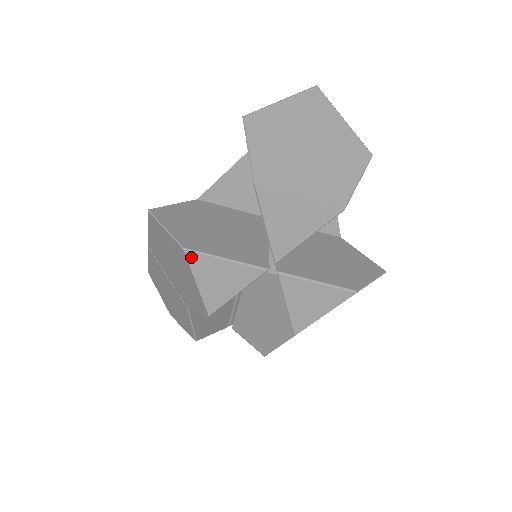
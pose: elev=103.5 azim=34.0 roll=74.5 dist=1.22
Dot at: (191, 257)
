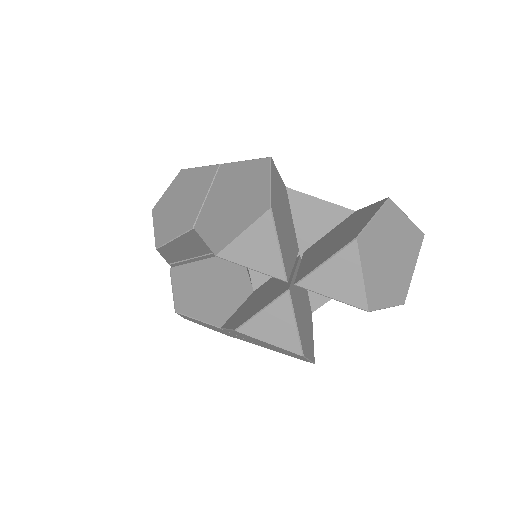
Dot at: (266, 217)
